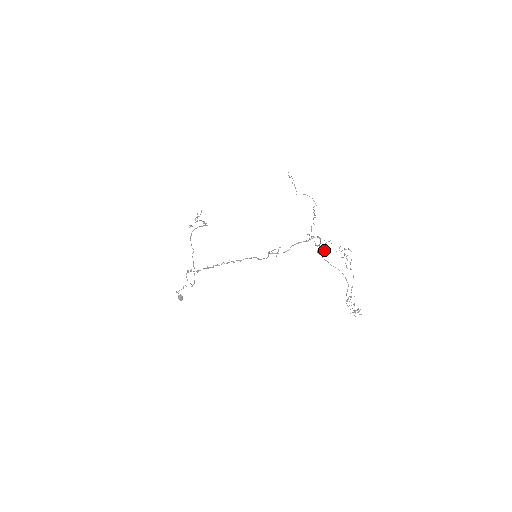
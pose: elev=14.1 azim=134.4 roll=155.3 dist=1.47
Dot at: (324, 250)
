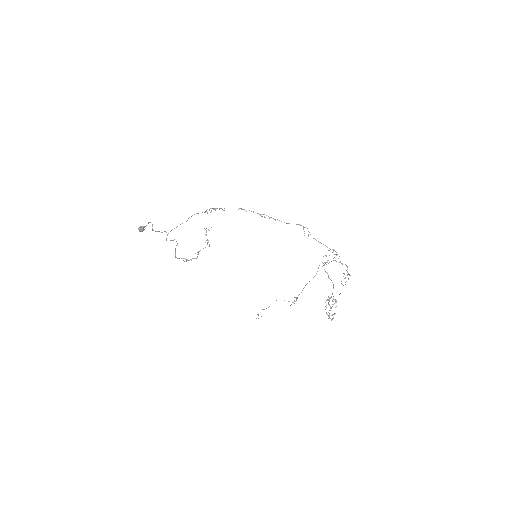
Dot at: (335, 260)
